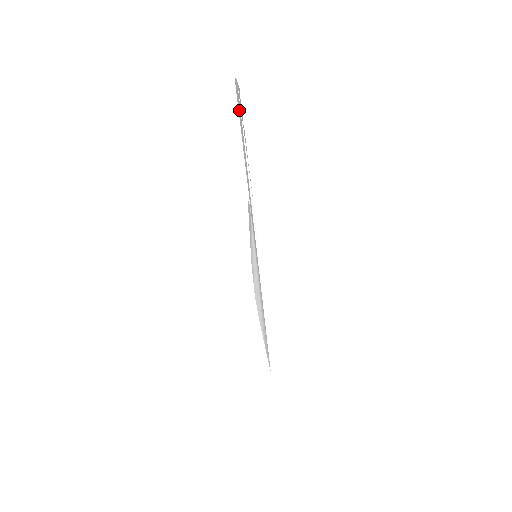
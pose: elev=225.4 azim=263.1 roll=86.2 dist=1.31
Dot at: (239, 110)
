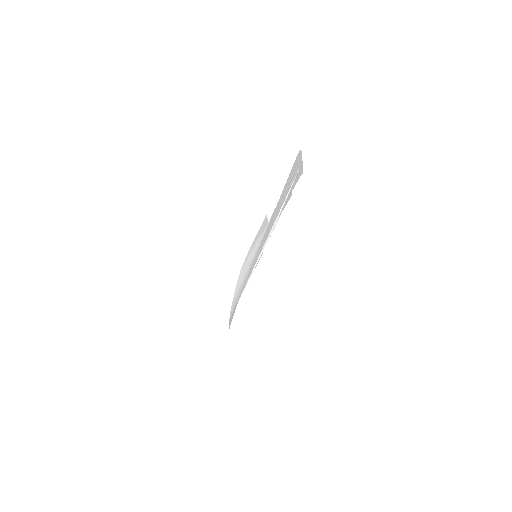
Dot at: (293, 173)
